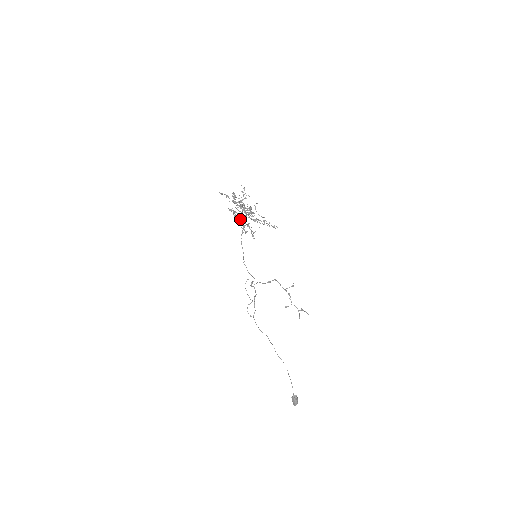
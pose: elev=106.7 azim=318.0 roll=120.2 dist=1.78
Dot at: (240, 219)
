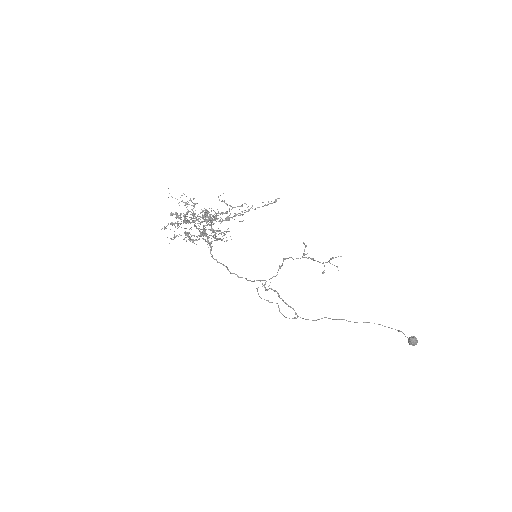
Dot at: occluded
